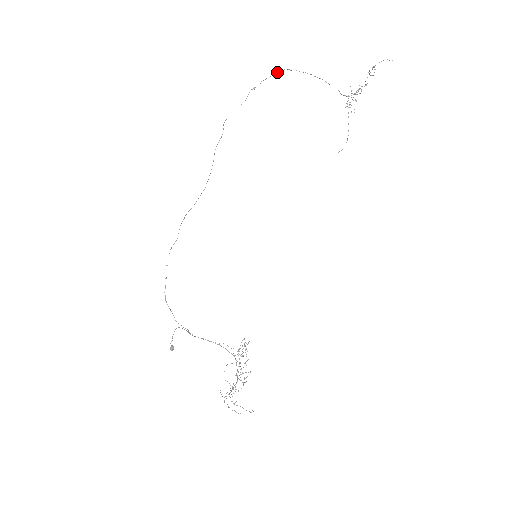
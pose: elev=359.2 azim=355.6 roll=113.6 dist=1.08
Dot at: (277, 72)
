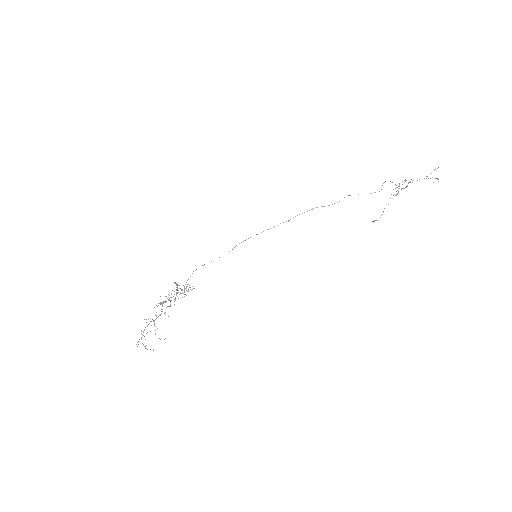
Dot at: (374, 192)
